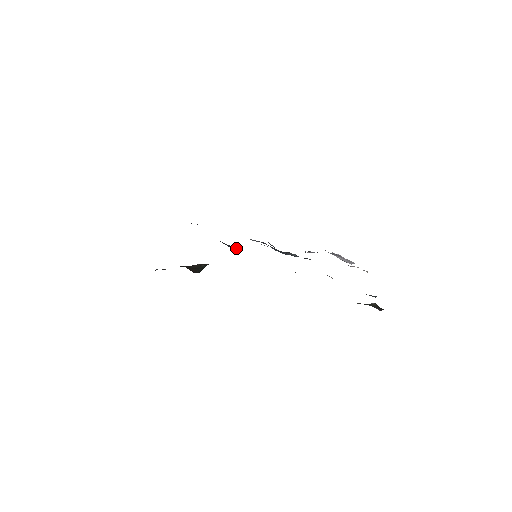
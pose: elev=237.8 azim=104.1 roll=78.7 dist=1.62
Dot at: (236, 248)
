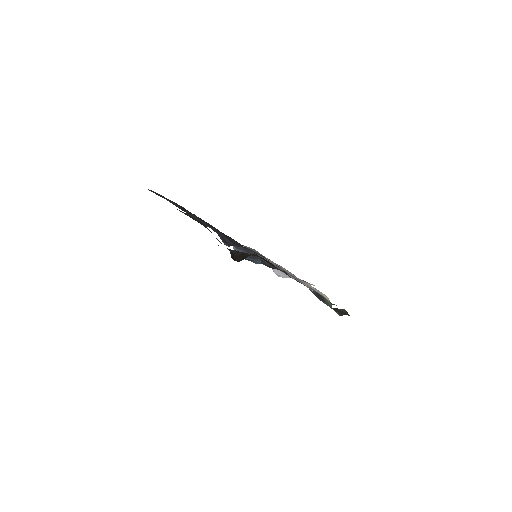
Dot at: (230, 245)
